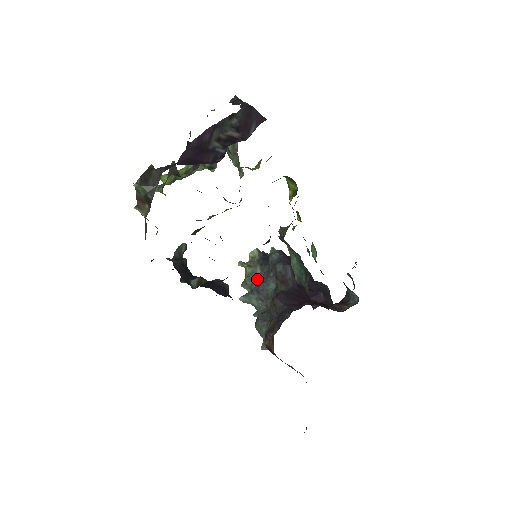
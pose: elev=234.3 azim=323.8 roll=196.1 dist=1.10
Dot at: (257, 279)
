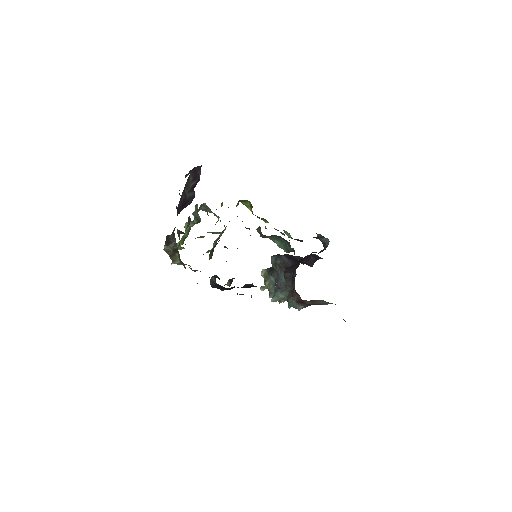
Dot at: occluded
